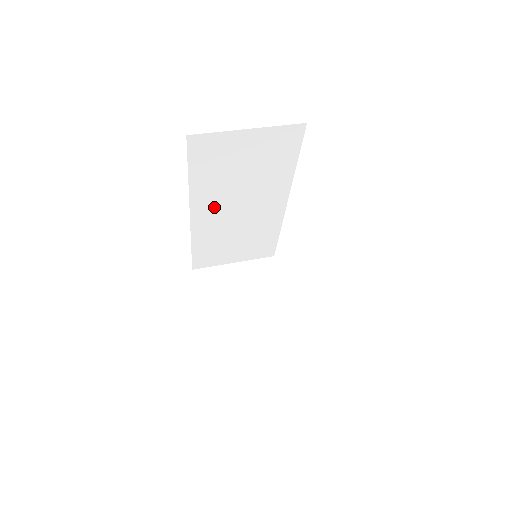
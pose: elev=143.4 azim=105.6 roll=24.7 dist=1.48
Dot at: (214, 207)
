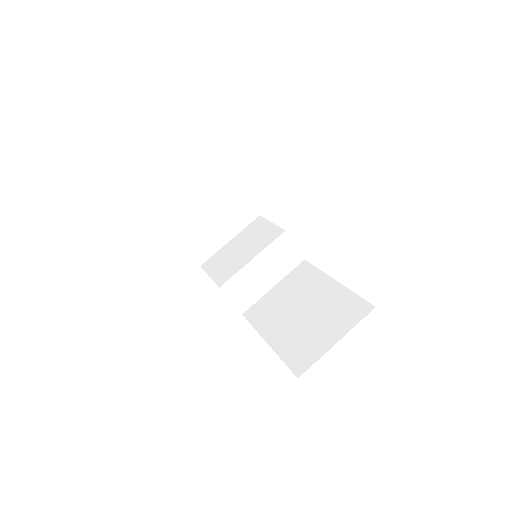
Dot at: occluded
